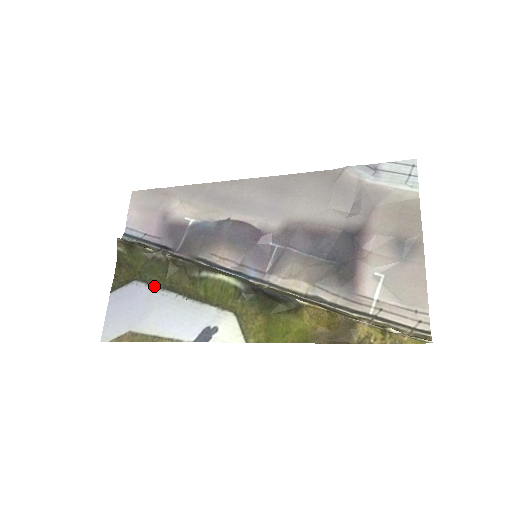
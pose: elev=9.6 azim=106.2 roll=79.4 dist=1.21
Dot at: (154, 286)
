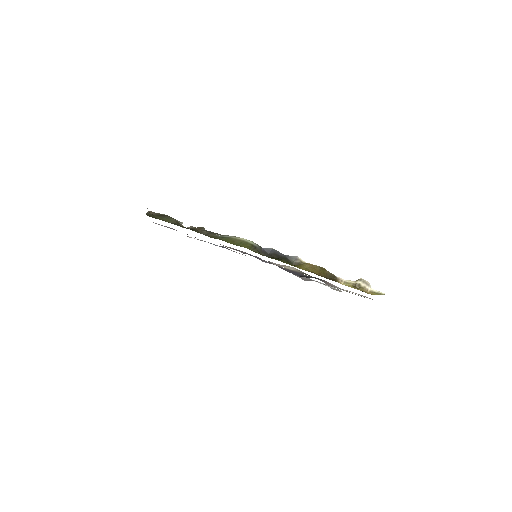
Dot at: occluded
